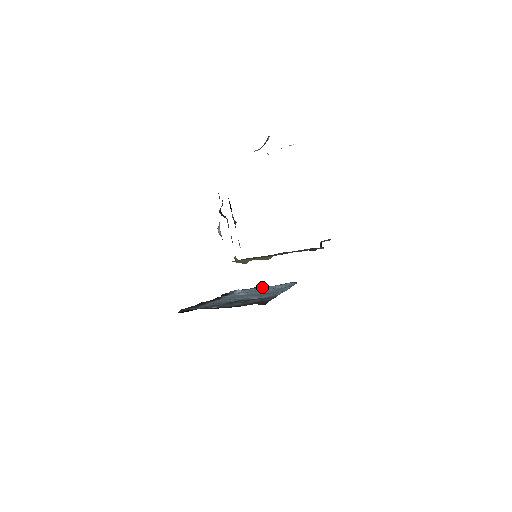
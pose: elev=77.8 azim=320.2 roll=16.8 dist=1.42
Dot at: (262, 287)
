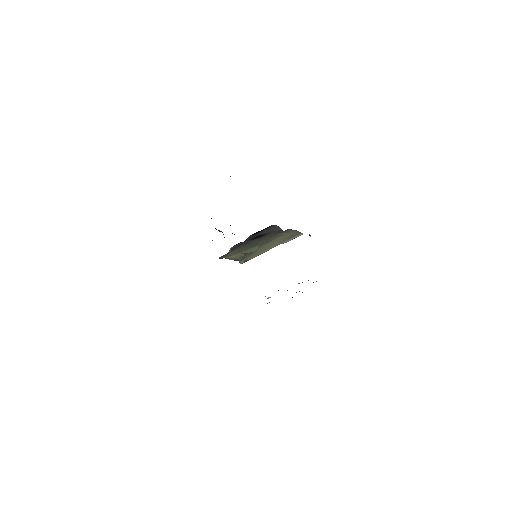
Dot at: occluded
